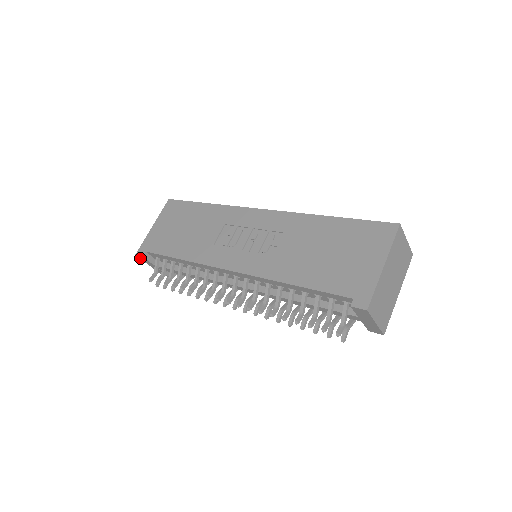
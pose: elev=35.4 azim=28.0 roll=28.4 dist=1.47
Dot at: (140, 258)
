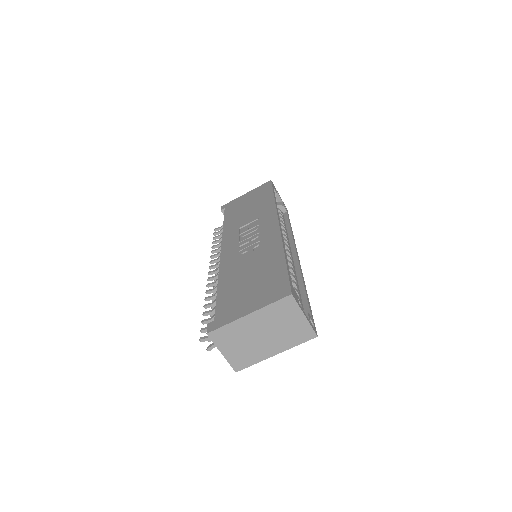
Dot at: occluded
